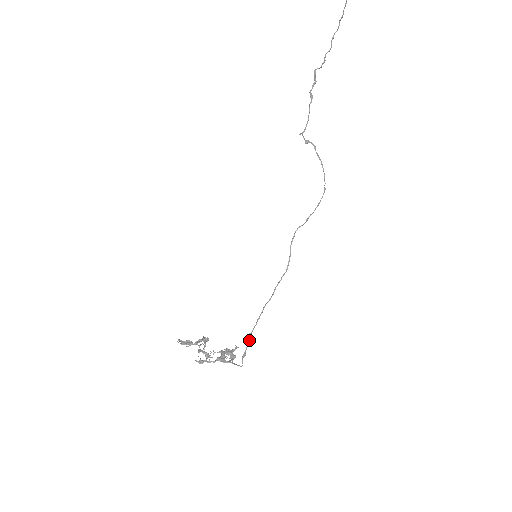
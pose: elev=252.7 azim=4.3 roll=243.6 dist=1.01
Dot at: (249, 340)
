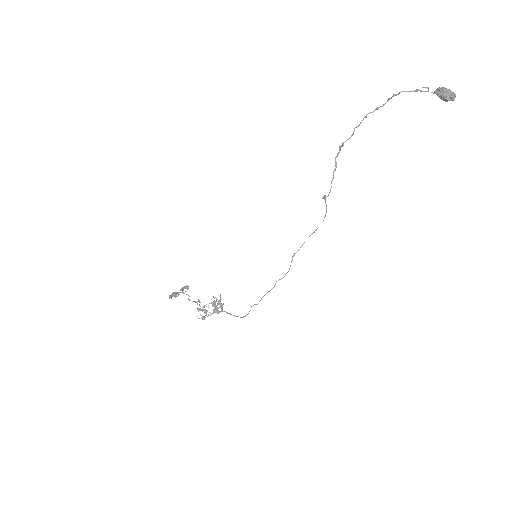
Dot at: occluded
